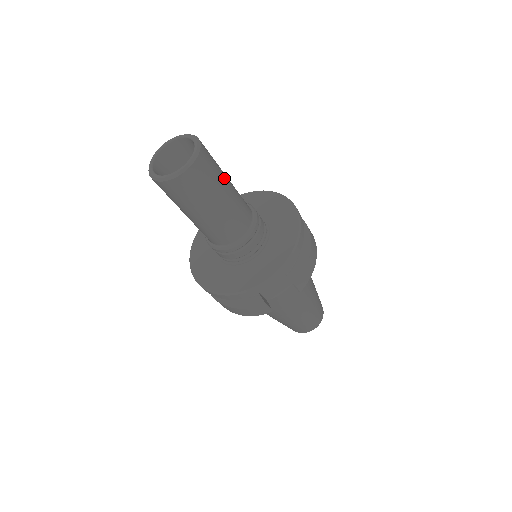
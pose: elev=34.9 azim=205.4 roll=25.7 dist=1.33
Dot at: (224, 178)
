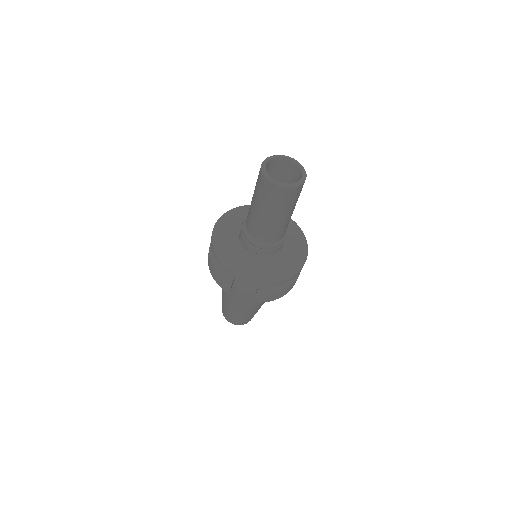
Dot at: (293, 209)
